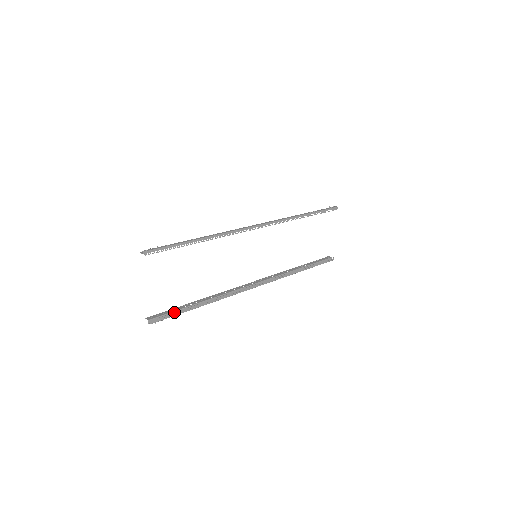
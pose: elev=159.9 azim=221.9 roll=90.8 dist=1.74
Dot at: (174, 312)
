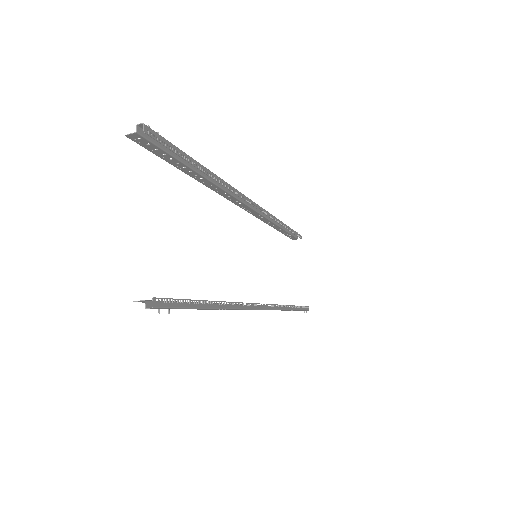
Dot at: occluded
